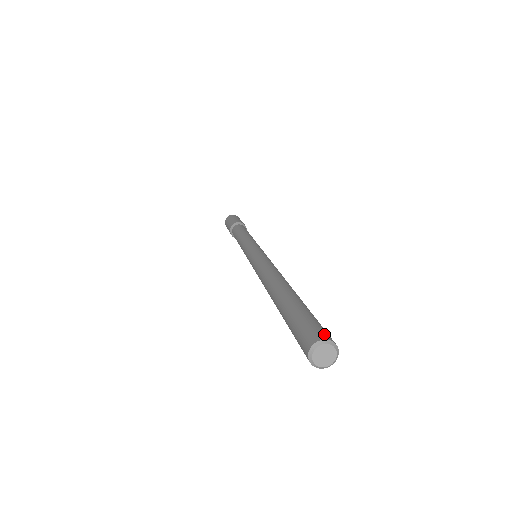
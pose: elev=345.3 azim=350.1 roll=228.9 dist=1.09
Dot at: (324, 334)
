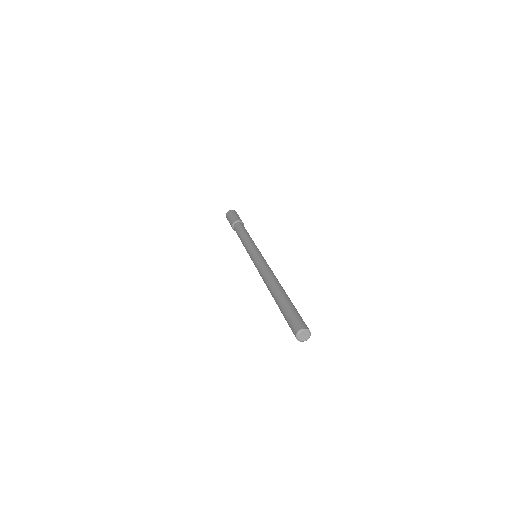
Dot at: (303, 325)
